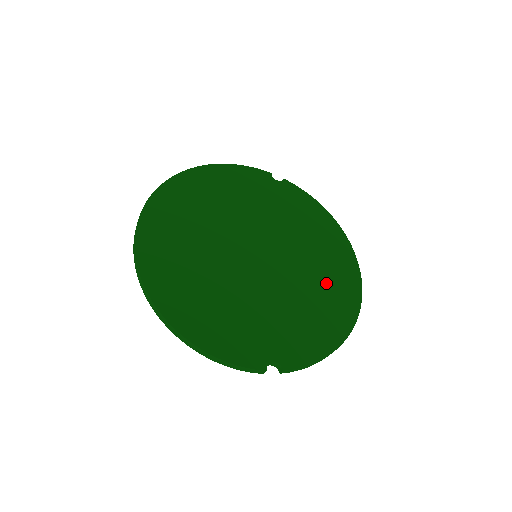
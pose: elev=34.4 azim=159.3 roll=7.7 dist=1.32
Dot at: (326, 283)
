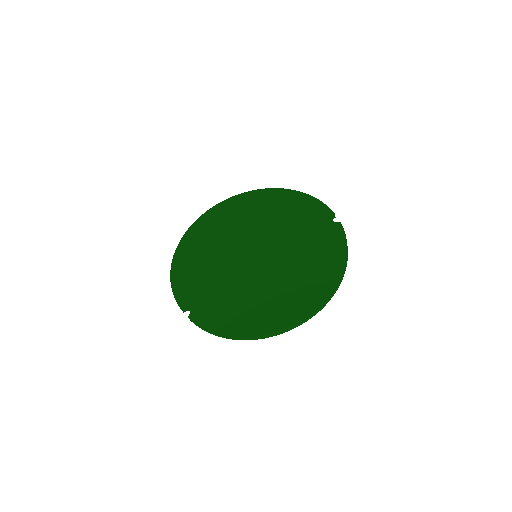
Dot at: (275, 299)
